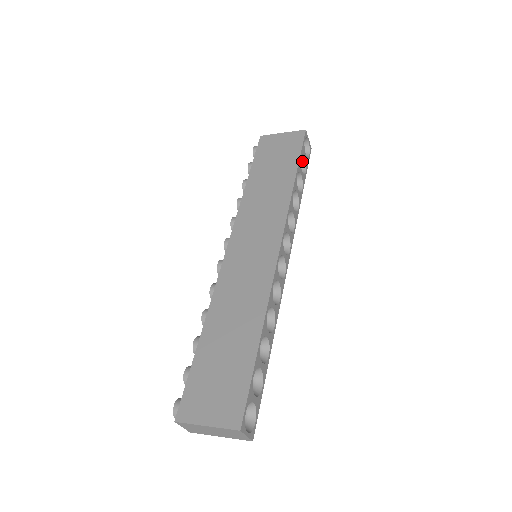
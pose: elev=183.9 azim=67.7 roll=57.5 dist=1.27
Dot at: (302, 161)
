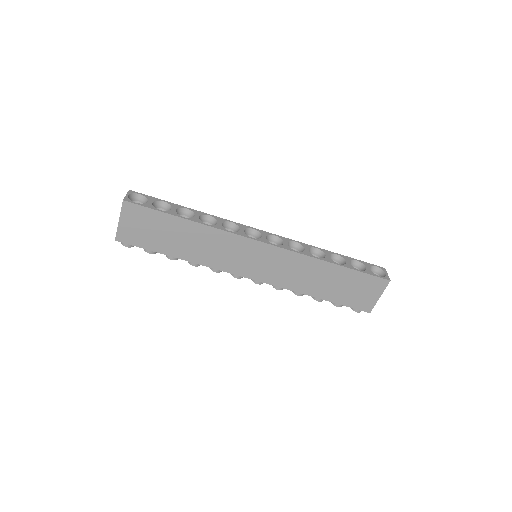
Dot at: occluded
